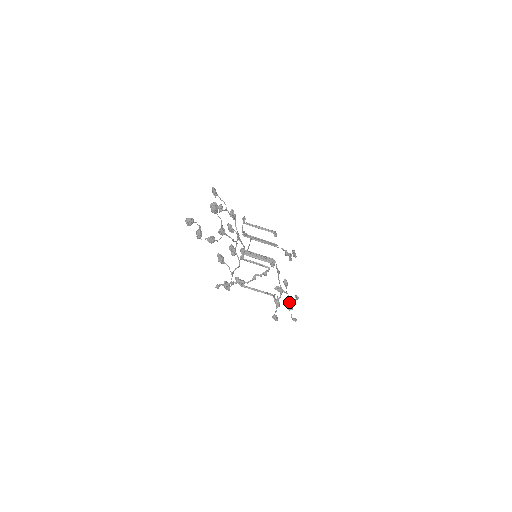
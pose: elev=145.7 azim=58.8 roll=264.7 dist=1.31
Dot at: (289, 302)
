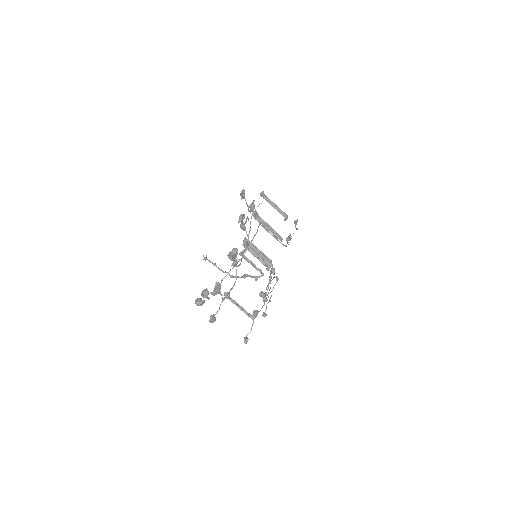
Dot at: (267, 303)
